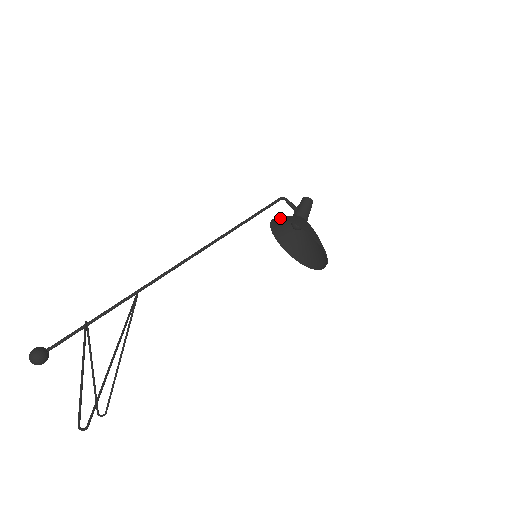
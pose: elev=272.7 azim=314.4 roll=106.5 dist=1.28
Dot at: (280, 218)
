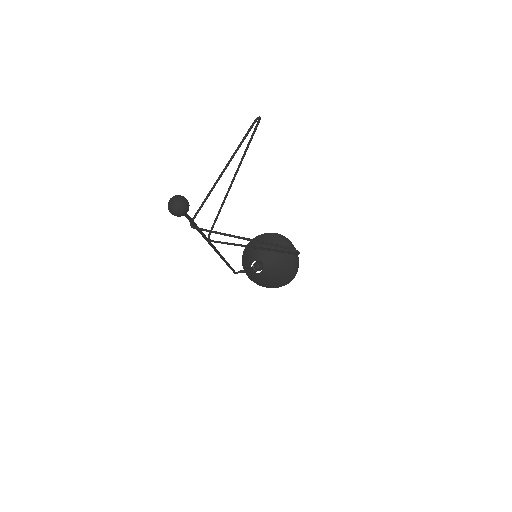
Dot at: (246, 268)
